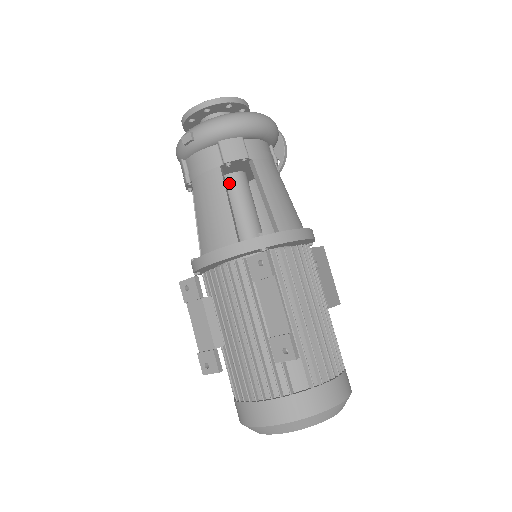
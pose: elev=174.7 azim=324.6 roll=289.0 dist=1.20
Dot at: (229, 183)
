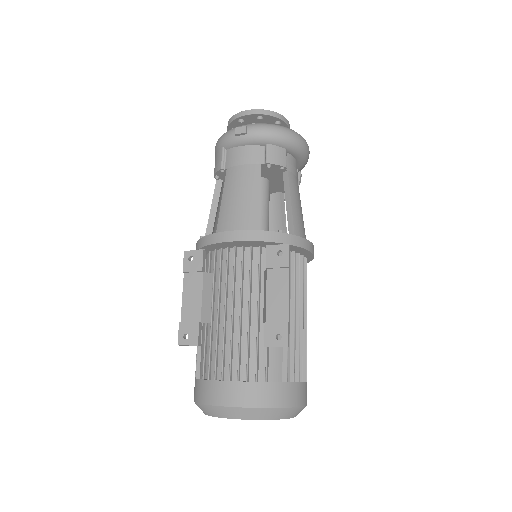
Dot at: occluded
